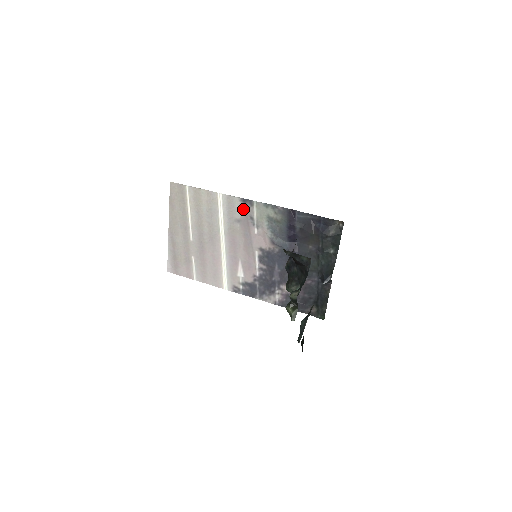
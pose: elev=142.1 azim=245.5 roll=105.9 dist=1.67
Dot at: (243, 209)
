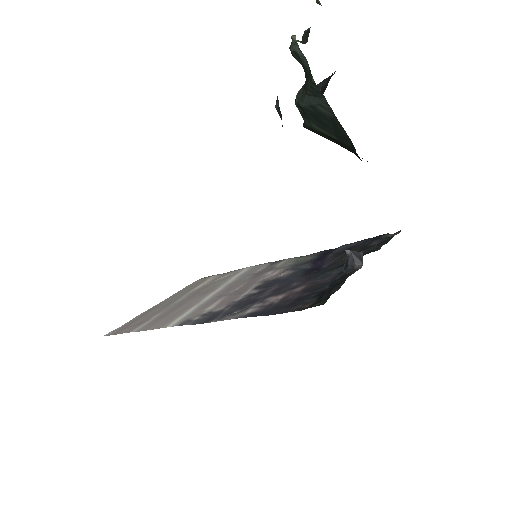
Dot at: (267, 267)
